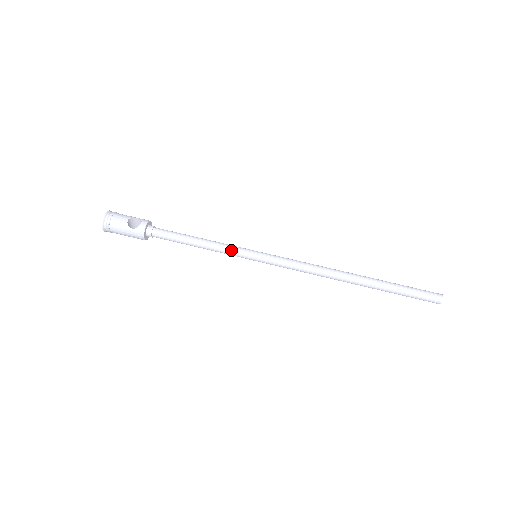
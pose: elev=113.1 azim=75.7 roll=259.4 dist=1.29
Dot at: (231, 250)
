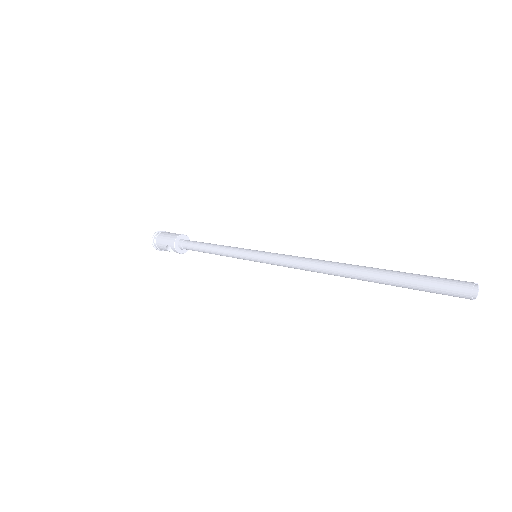
Dot at: (238, 248)
